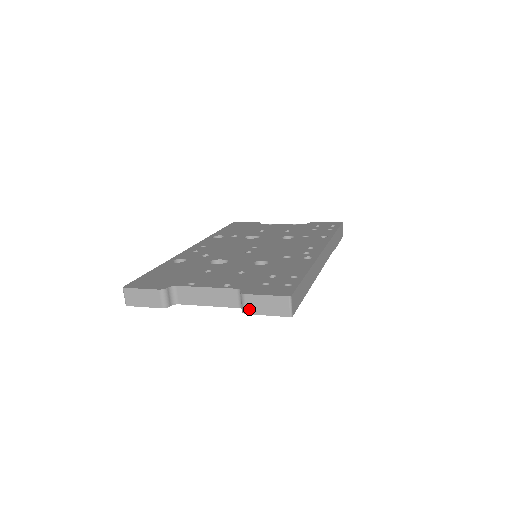
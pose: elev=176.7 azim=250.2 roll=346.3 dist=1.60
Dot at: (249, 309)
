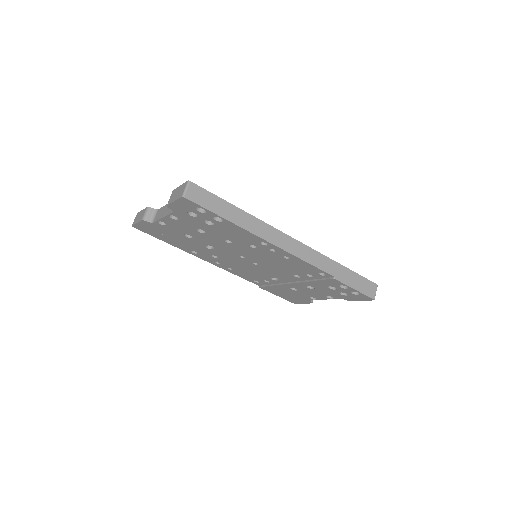
Dot at: (170, 201)
